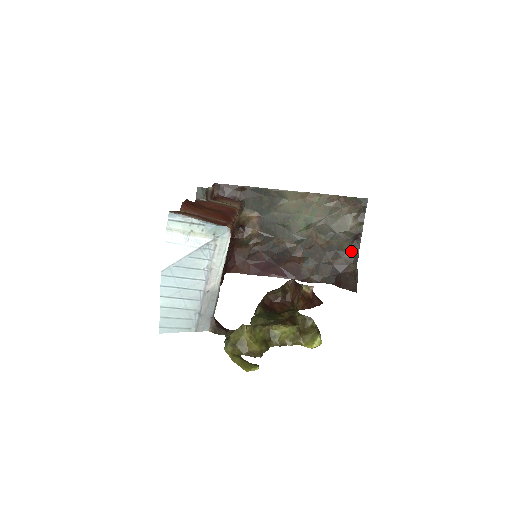
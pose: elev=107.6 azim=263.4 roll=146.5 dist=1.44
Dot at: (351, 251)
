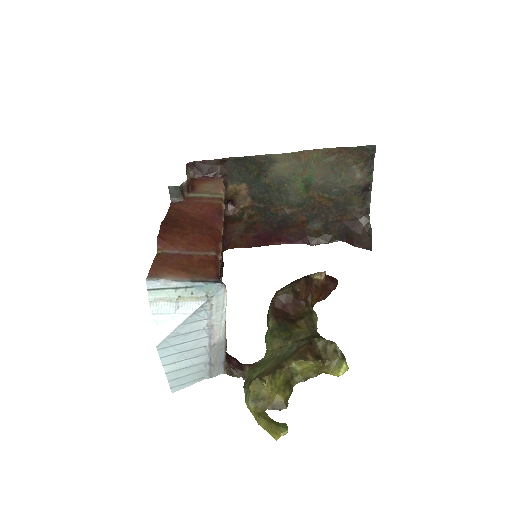
Dot at: (361, 204)
